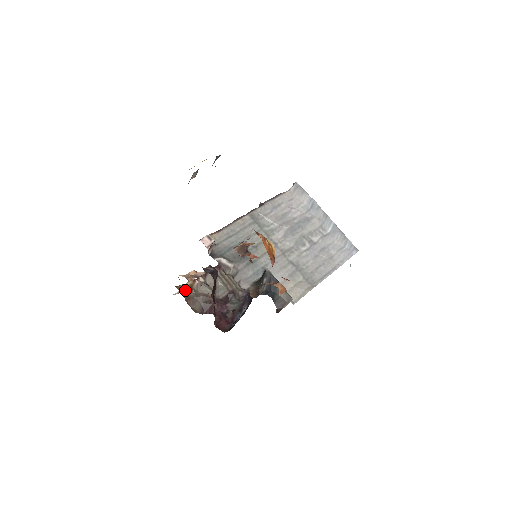
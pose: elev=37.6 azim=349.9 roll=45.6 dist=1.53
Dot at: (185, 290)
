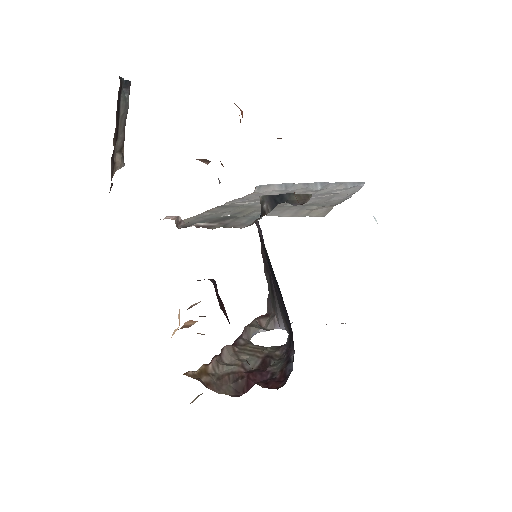
Dot at: (198, 377)
